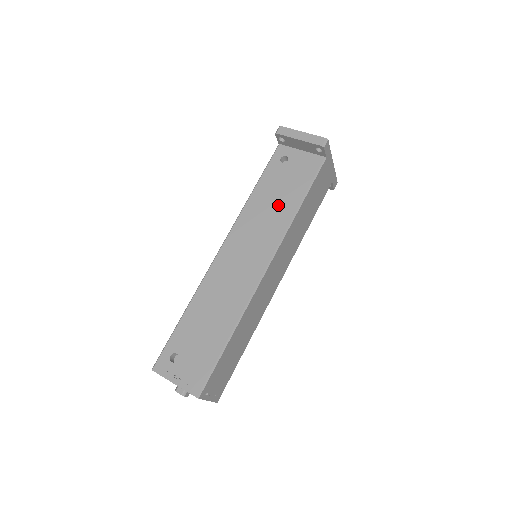
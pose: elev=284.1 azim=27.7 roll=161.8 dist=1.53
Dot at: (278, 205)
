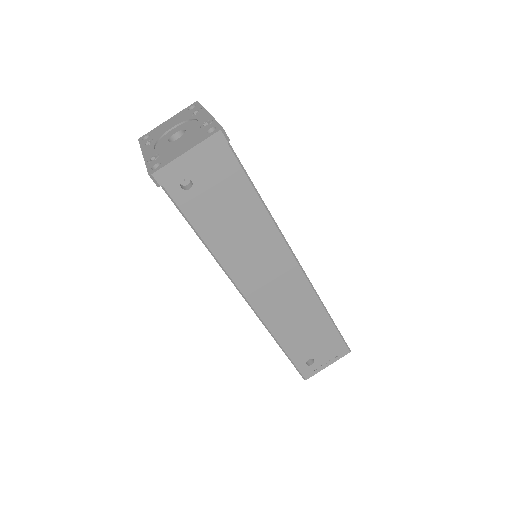
Dot at: (243, 222)
